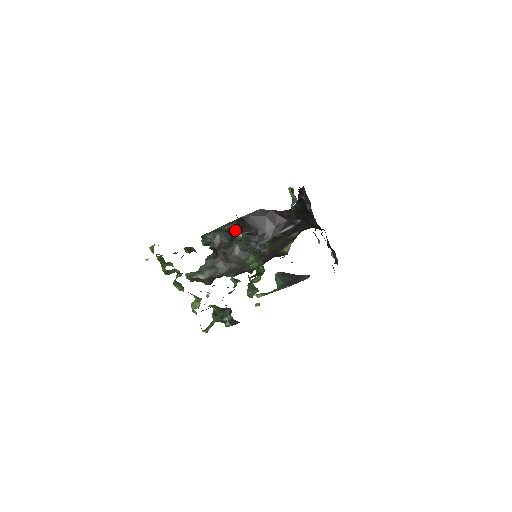
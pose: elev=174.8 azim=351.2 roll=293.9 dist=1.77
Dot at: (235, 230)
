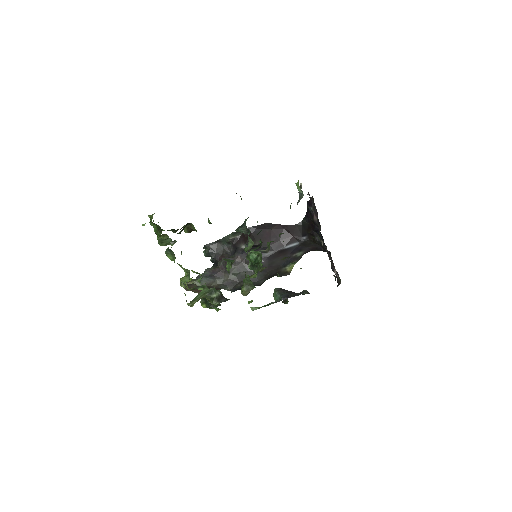
Dot at: (239, 242)
